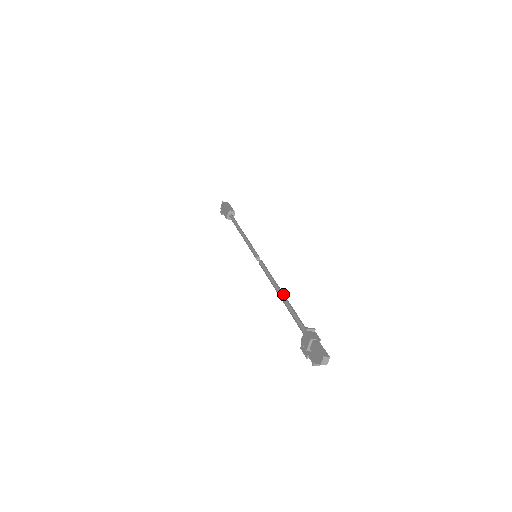
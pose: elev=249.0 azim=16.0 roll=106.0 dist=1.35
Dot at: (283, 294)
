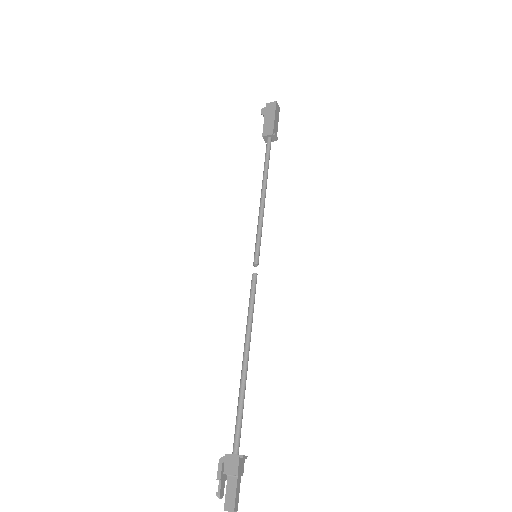
Dot at: occluded
